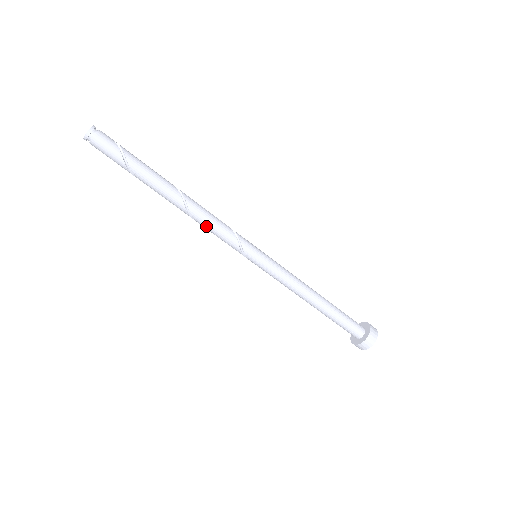
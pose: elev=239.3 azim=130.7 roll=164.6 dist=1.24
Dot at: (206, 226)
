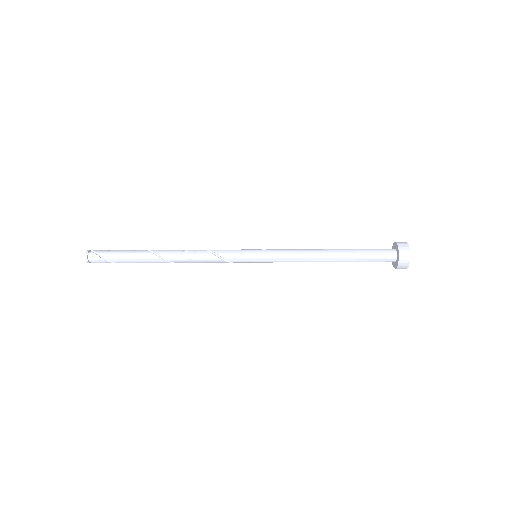
Dot at: occluded
